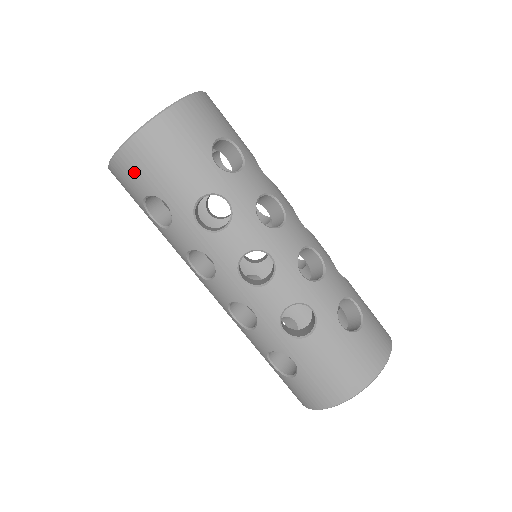
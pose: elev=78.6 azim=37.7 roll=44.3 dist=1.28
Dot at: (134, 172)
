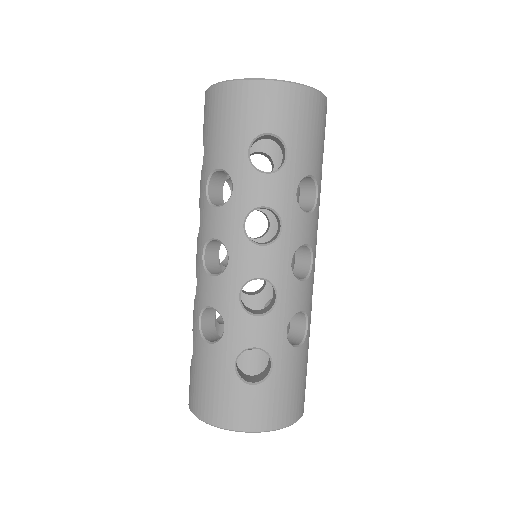
Dot at: (205, 114)
